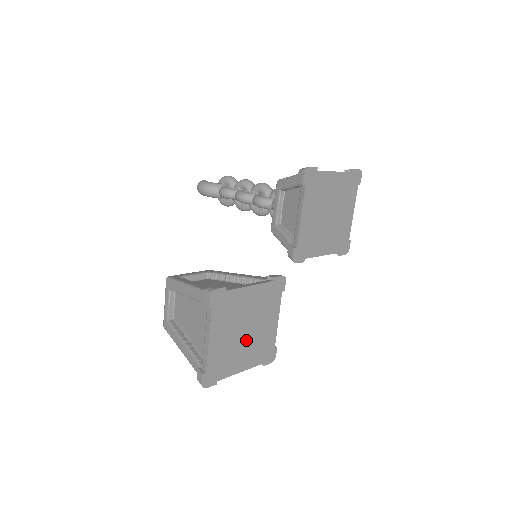
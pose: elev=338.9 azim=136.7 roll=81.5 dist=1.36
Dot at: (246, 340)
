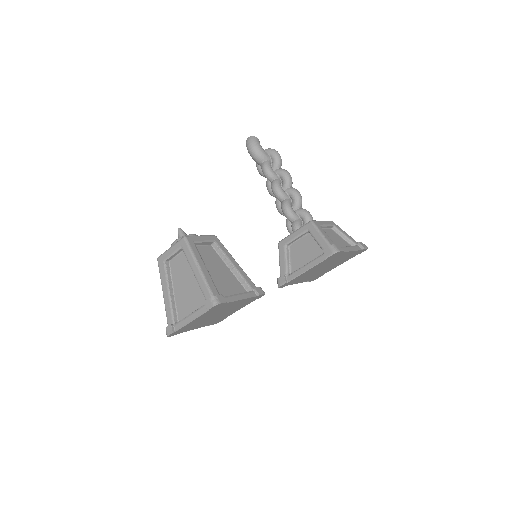
Dot at: (212, 318)
